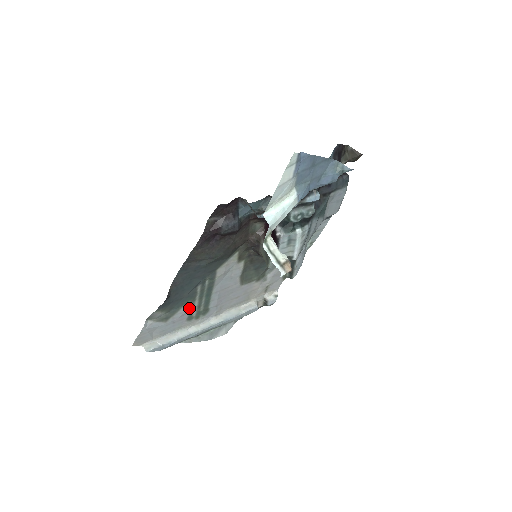
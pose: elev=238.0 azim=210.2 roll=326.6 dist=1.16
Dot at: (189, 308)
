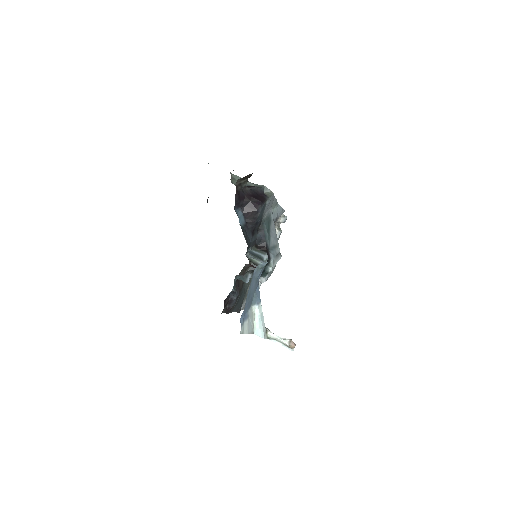
Dot at: occluded
